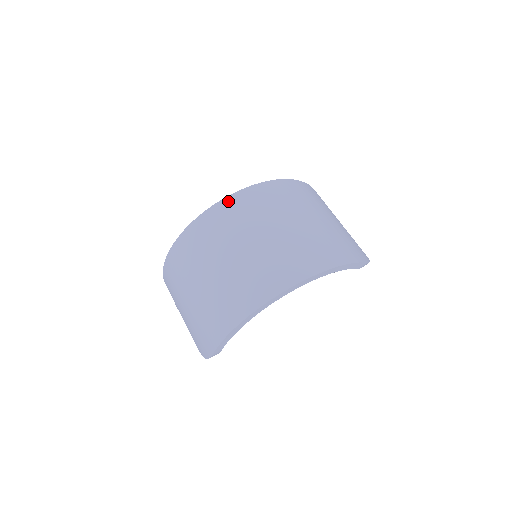
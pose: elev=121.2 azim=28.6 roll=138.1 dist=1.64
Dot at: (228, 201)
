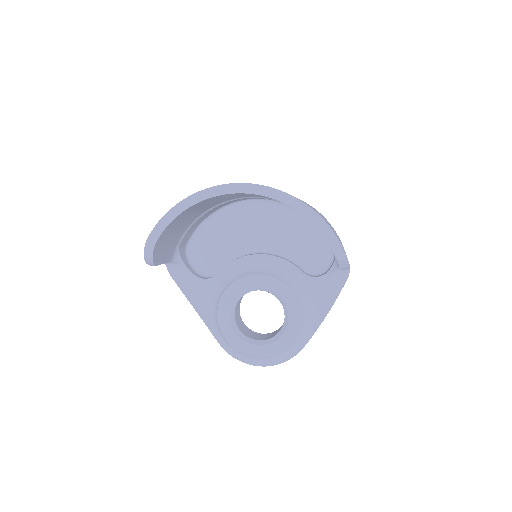
Dot at: occluded
